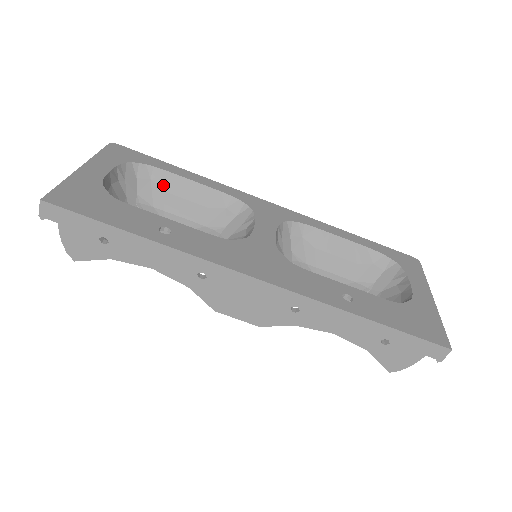
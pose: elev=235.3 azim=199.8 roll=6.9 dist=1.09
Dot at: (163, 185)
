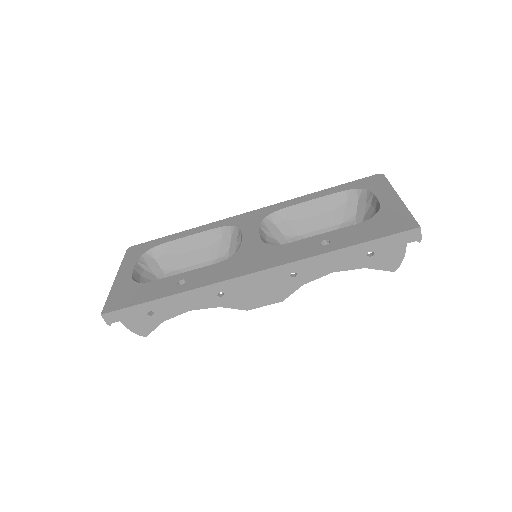
Dot at: (174, 252)
